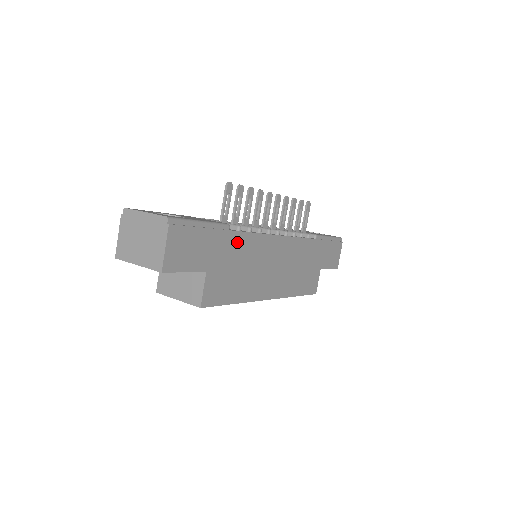
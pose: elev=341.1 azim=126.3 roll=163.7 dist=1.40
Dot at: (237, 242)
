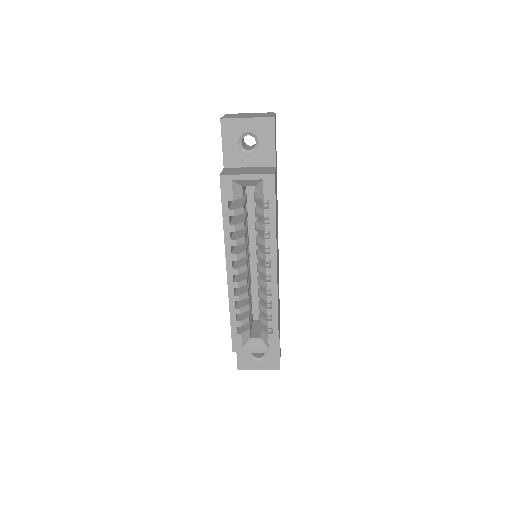
Dot at: occluded
